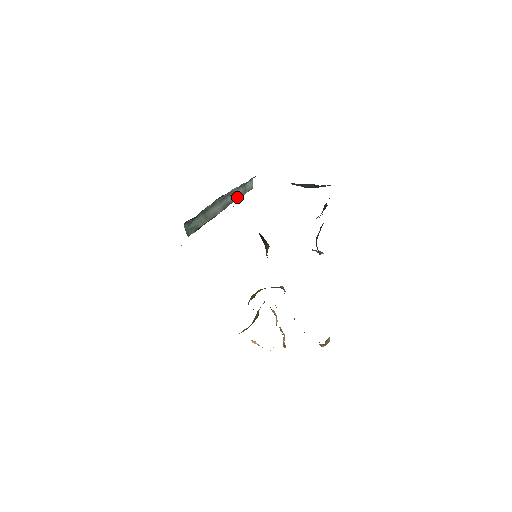
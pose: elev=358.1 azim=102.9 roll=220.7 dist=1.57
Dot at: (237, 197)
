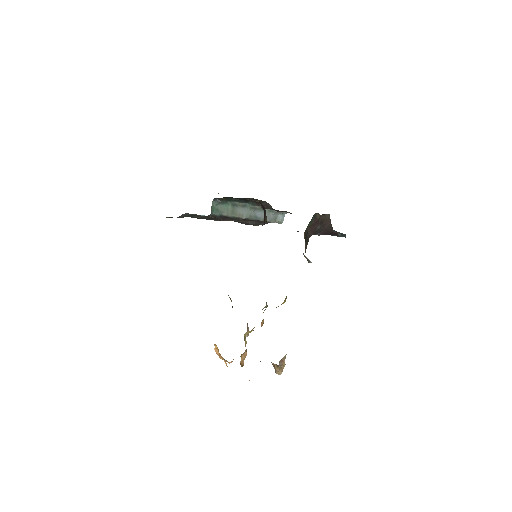
Dot at: occluded
